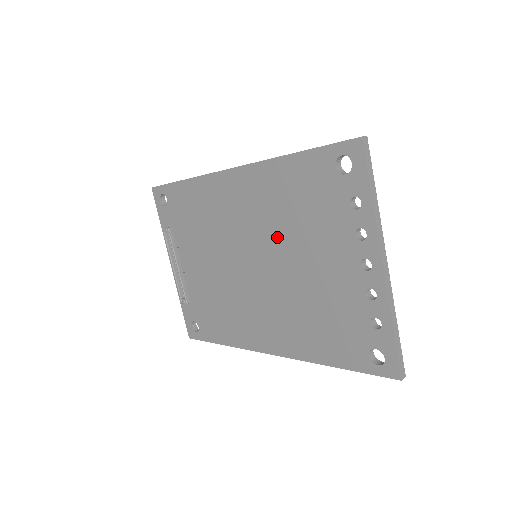
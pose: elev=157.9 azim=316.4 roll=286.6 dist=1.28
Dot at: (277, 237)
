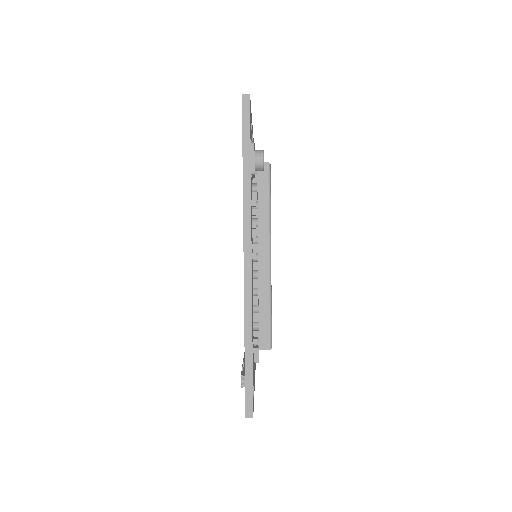
Dot at: occluded
